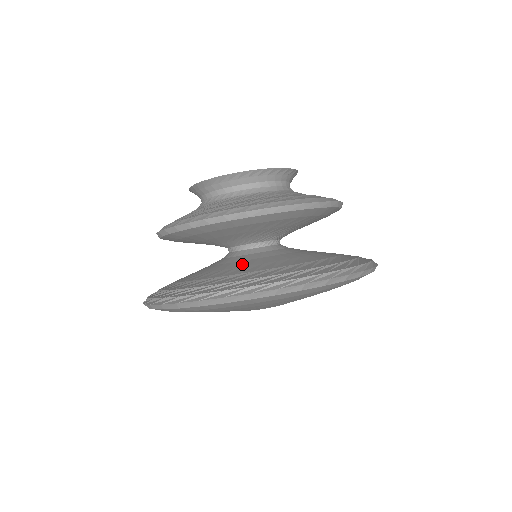
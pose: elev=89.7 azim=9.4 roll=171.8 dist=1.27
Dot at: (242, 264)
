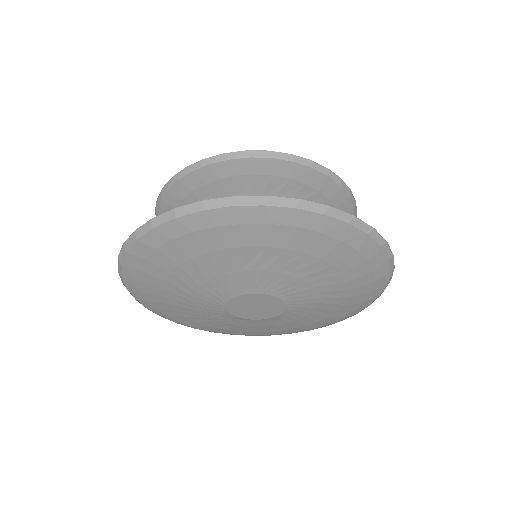
Dot at: occluded
